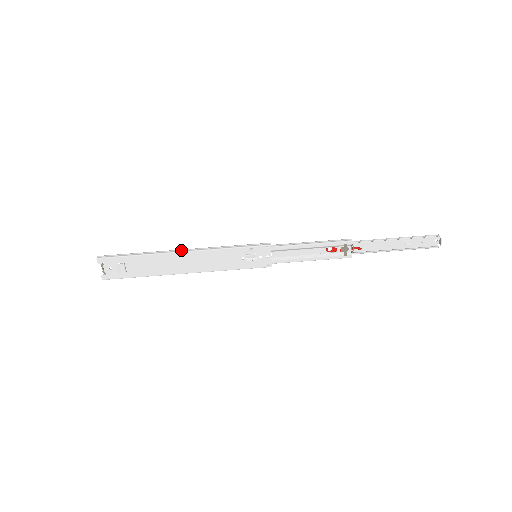
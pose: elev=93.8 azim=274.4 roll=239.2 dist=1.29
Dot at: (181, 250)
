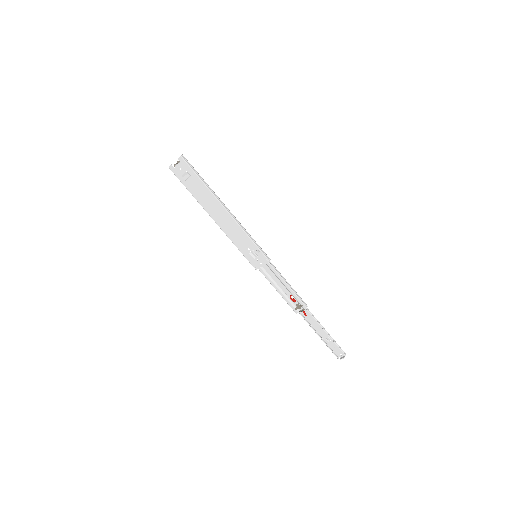
Dot at: (226, 207)
